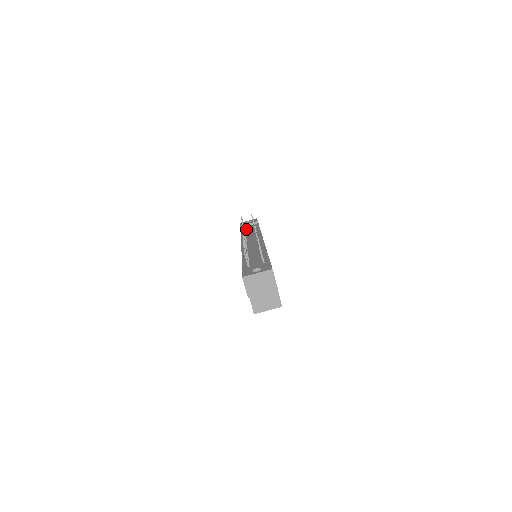
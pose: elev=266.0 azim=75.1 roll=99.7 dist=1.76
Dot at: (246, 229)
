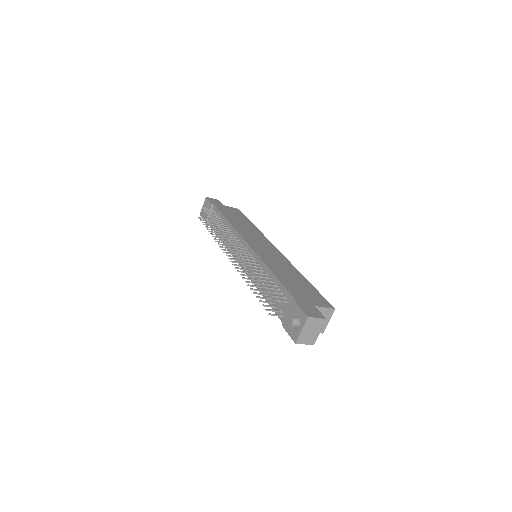
Dot at: (215, 225)
